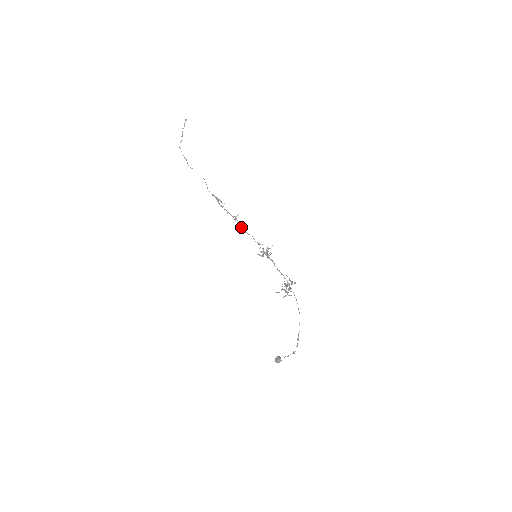
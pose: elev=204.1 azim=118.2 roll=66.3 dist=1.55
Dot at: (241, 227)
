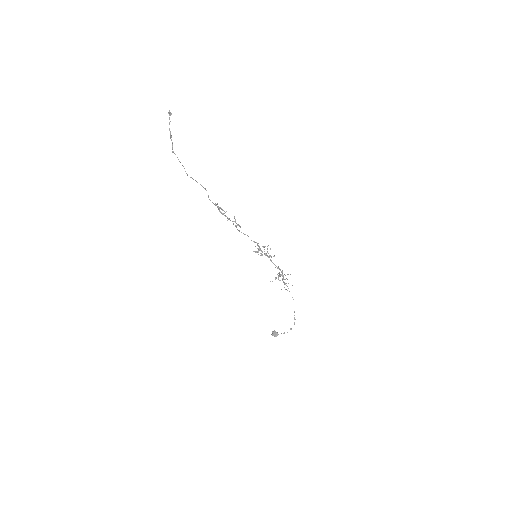
Dot at: occluded
